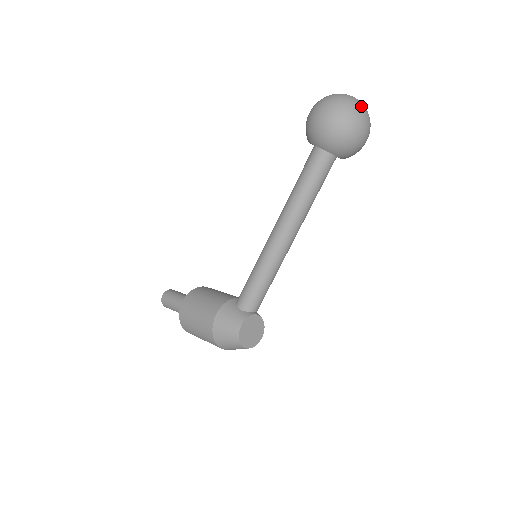
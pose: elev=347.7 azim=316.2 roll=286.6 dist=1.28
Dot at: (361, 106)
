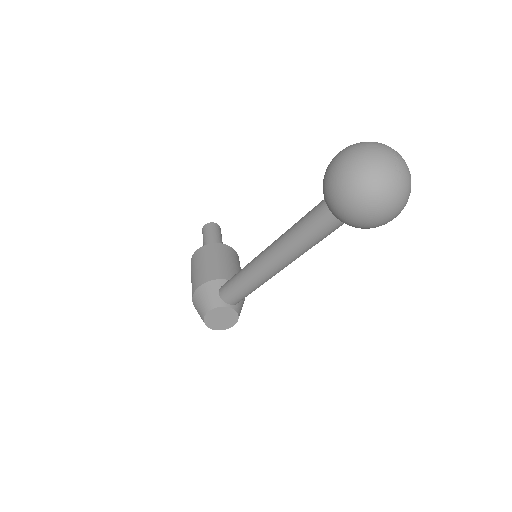
Dot at: (390, 183)
